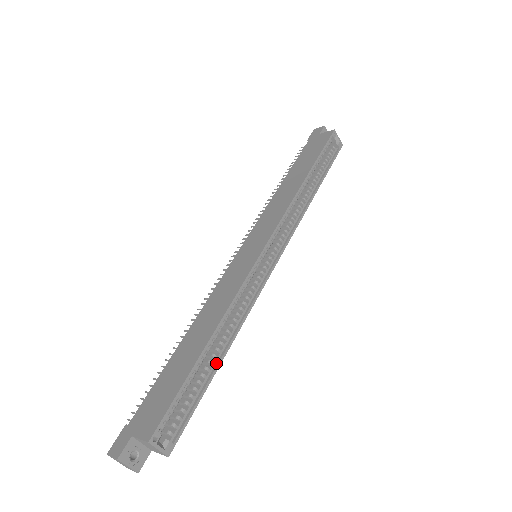
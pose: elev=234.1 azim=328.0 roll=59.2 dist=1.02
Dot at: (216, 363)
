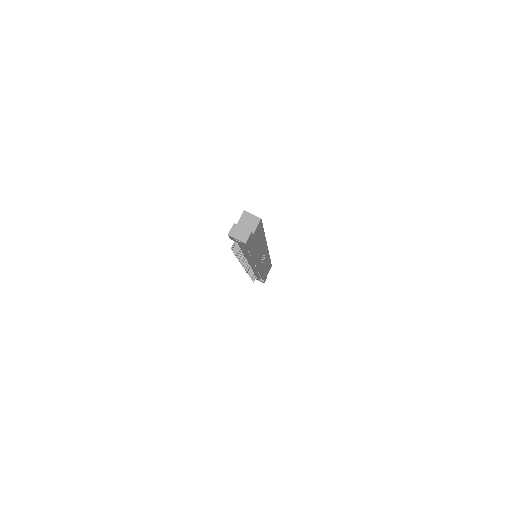
Dot at: occluded
